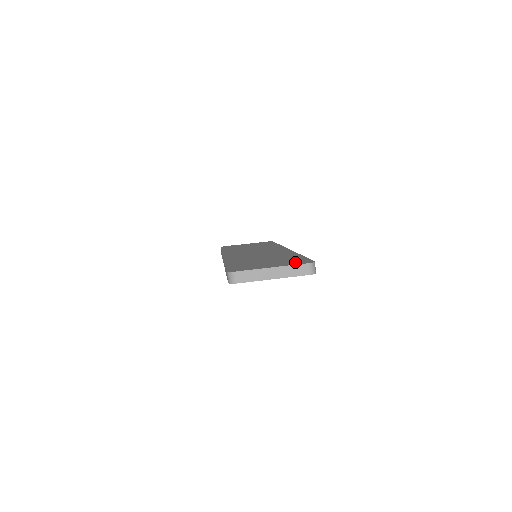
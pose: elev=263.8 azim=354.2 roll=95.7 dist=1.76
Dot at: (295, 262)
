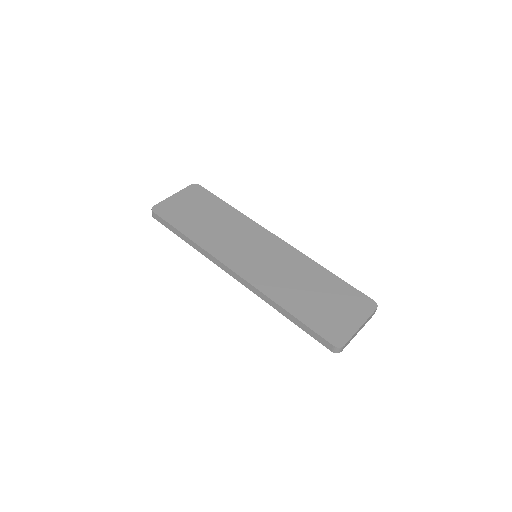
Dot at: (361, 306)
